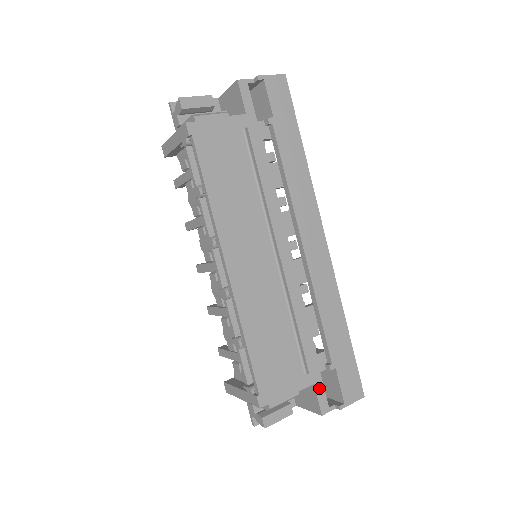
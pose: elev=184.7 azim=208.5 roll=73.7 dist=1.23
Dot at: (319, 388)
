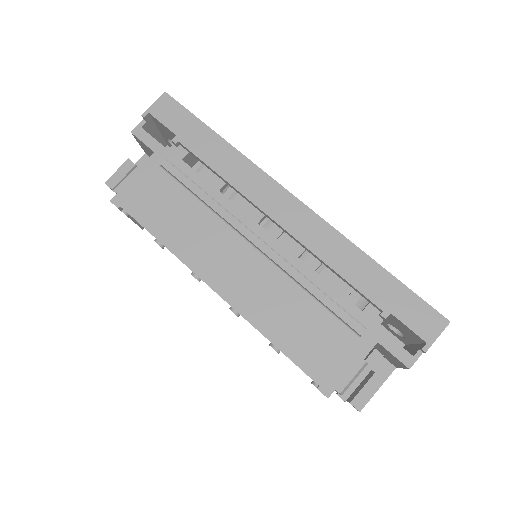
Dot at: (387, 343)
